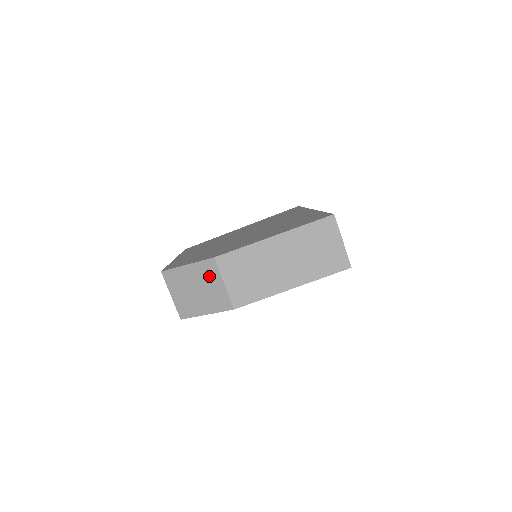
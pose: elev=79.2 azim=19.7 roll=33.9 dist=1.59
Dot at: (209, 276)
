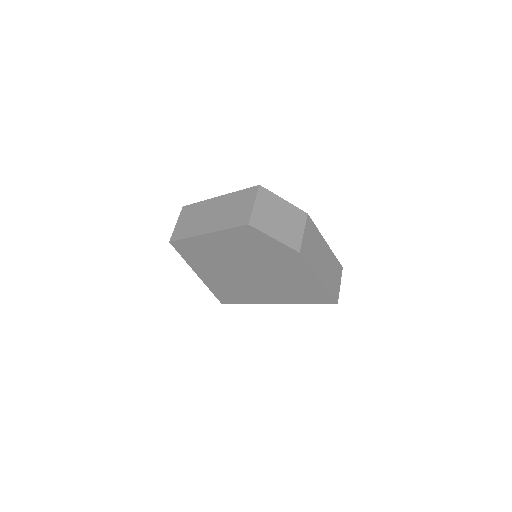
Dot at: (296, 219)
